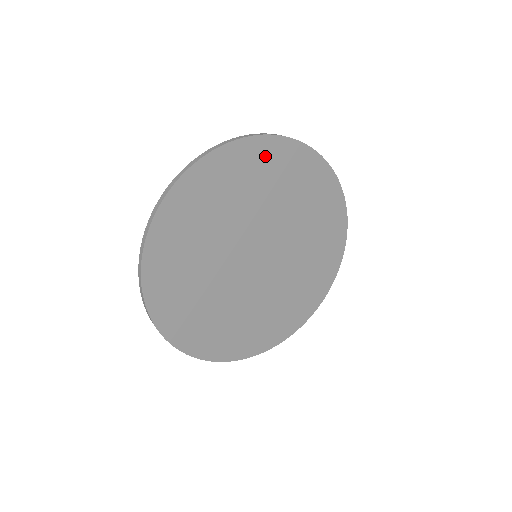
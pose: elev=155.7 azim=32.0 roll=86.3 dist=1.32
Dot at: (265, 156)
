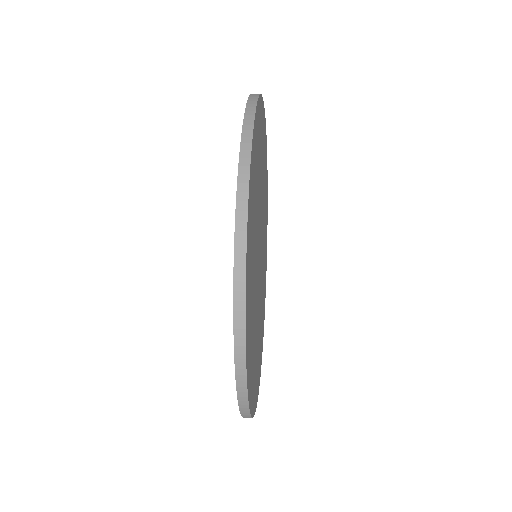
Dot at: (252, 190)
